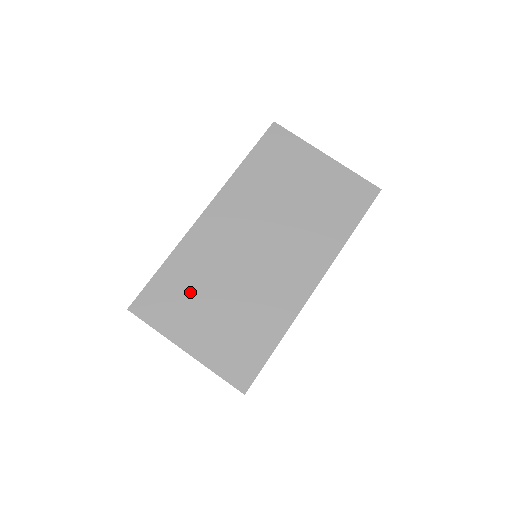
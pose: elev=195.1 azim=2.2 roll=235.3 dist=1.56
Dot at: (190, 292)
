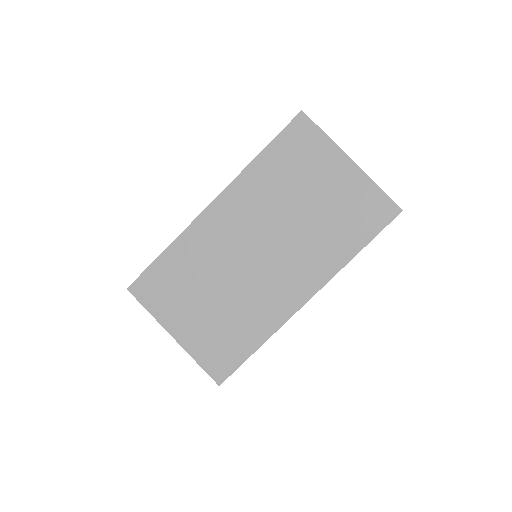
Dot at: (185, 284)
